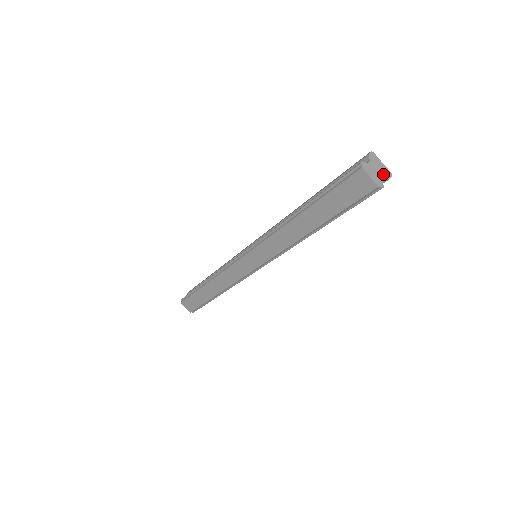
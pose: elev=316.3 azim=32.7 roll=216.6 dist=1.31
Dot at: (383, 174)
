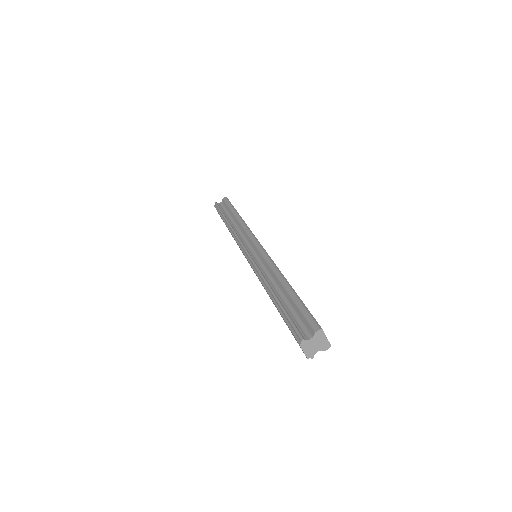
Dot at: (320, 348)
